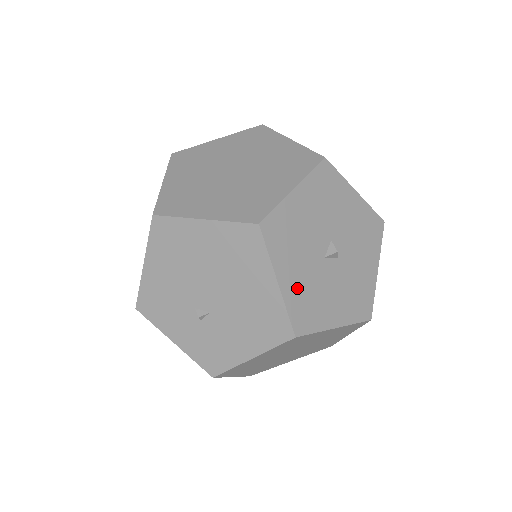
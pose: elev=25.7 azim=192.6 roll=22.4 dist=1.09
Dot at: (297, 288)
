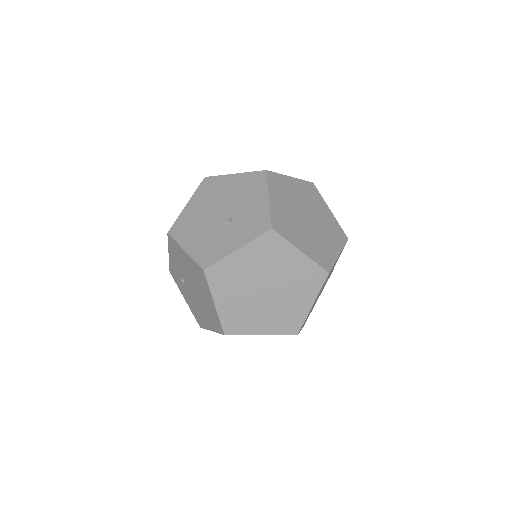
Dot at: occluded
